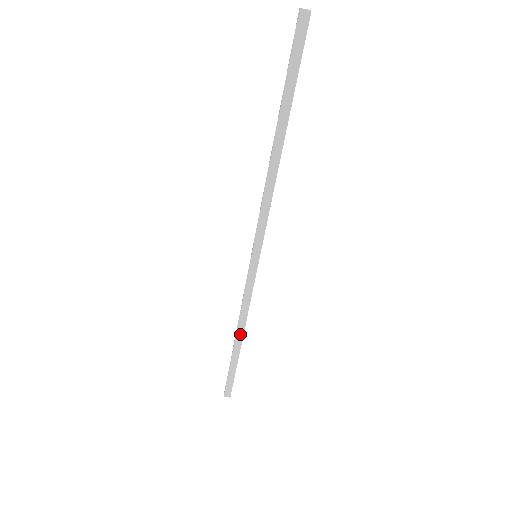
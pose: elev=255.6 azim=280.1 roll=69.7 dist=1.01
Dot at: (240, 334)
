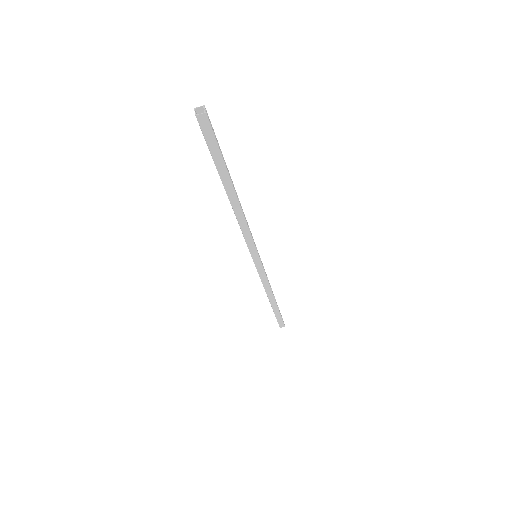
Dot at: (271, 297)
